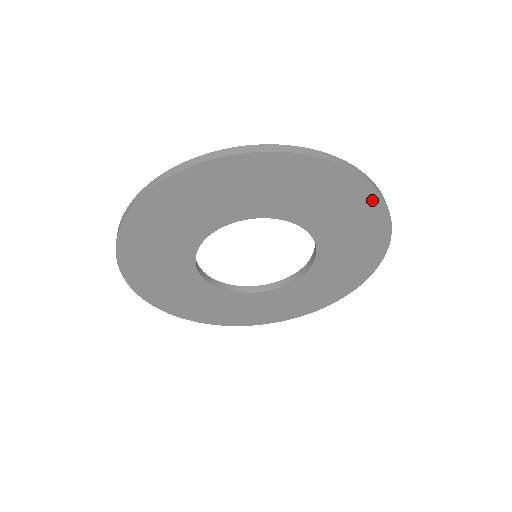
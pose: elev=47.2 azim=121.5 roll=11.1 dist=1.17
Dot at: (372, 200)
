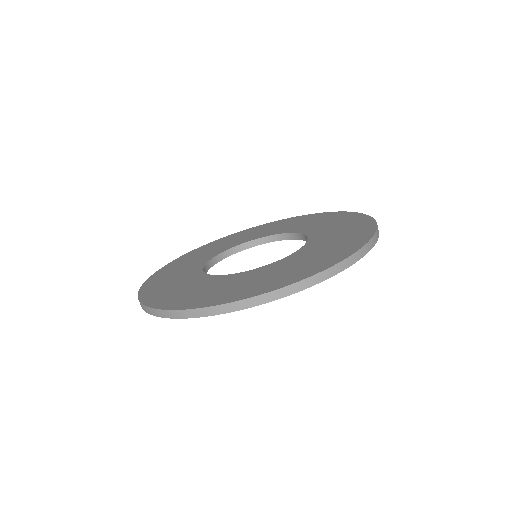
Dot at: occluded
